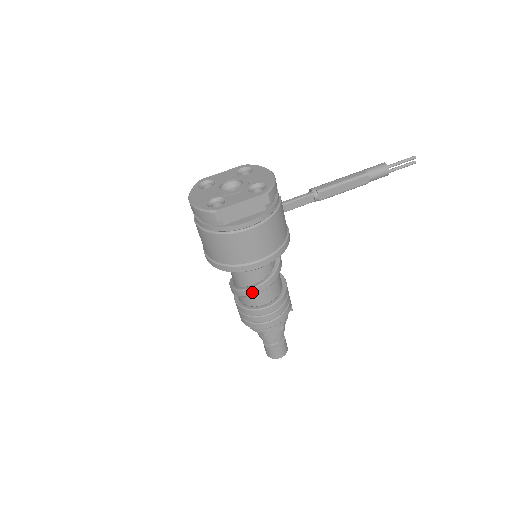
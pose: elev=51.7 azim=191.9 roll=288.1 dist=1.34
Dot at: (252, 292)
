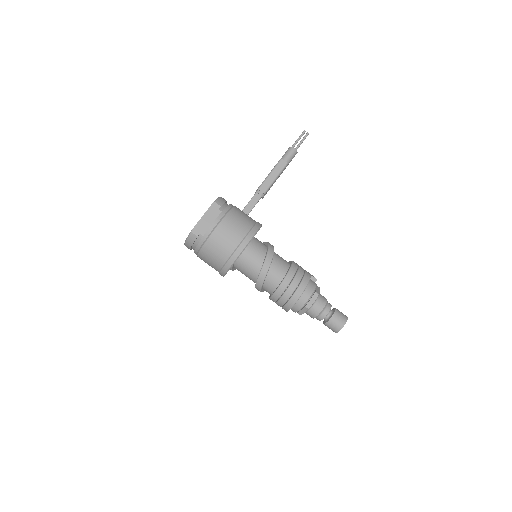
Dot at: (263, 274)
